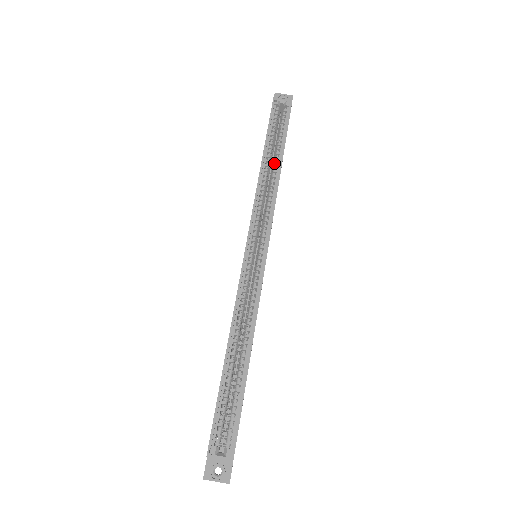
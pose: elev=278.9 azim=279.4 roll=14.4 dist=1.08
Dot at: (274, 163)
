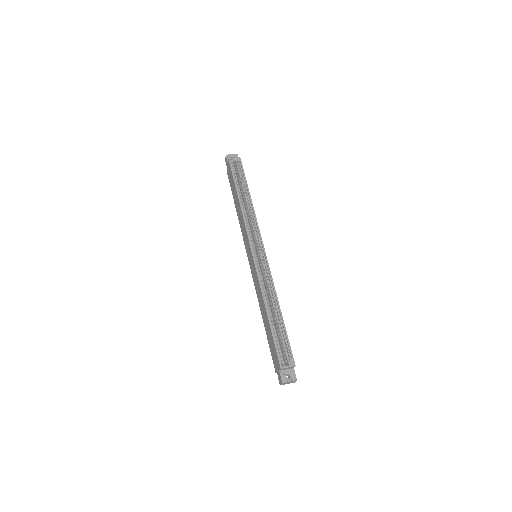
Dot at: (245, 198)
